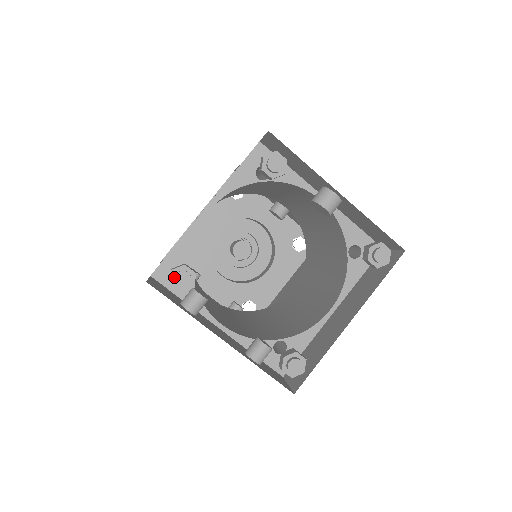
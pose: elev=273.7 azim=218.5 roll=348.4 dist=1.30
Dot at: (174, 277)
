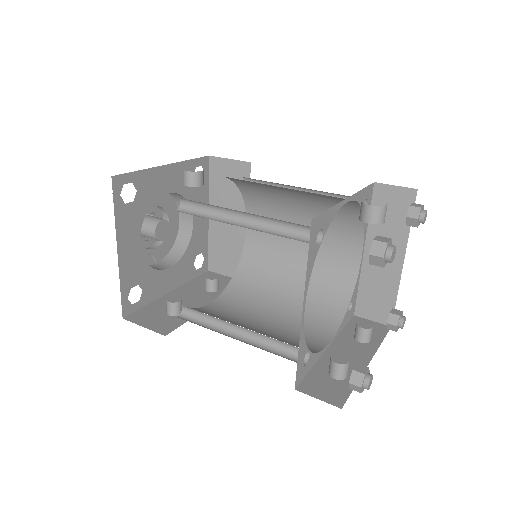
Dot at: (368, 389)
